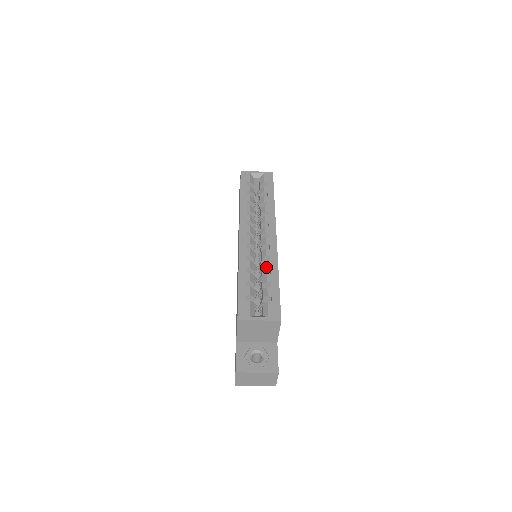
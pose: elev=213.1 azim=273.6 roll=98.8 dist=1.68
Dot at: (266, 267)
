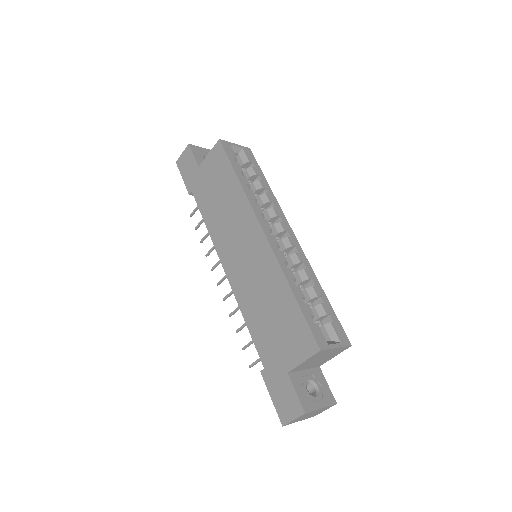
Dot at: (308, 277)
